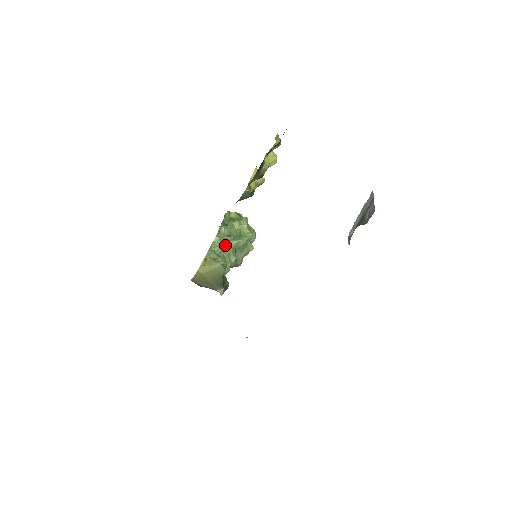
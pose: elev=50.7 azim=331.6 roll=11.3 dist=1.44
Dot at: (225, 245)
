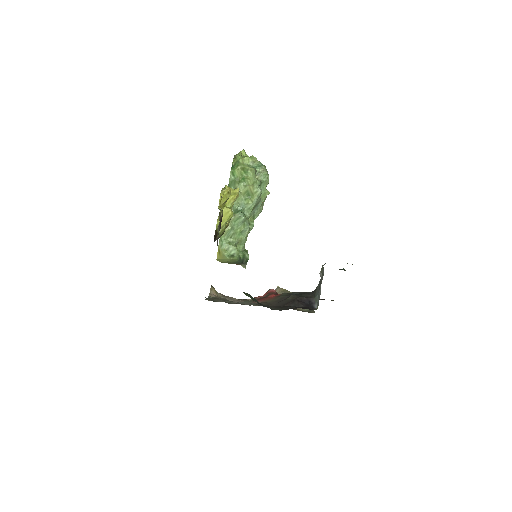
Dot at: (233, 228)
